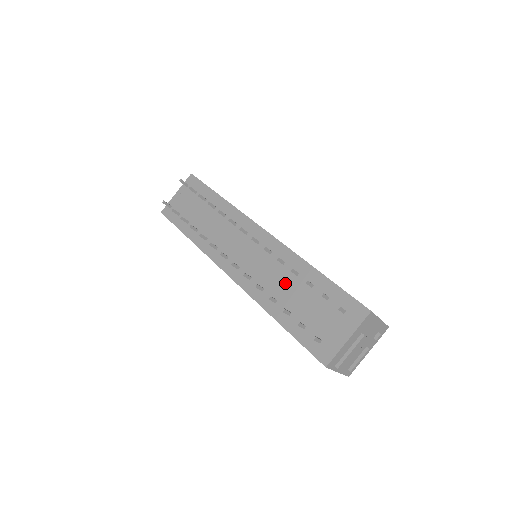
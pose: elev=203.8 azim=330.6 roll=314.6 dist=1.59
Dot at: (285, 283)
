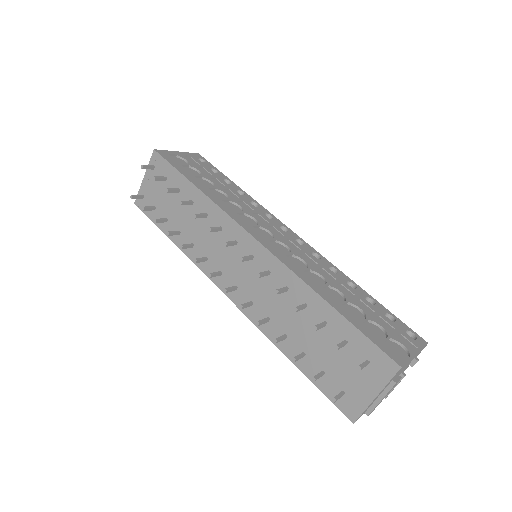
Dot at: (293, 316)
